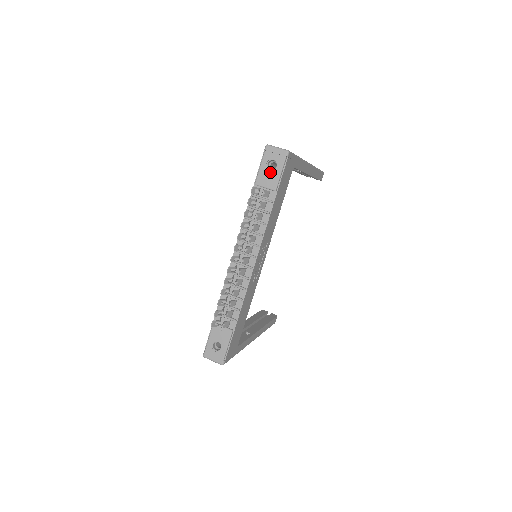
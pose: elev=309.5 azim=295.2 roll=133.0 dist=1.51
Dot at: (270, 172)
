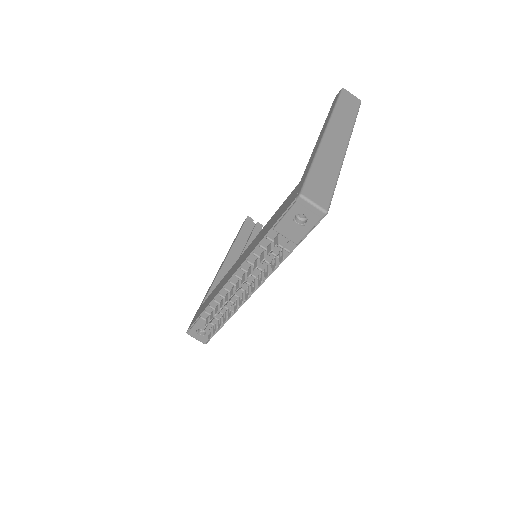
Dot at: (296, 226)
